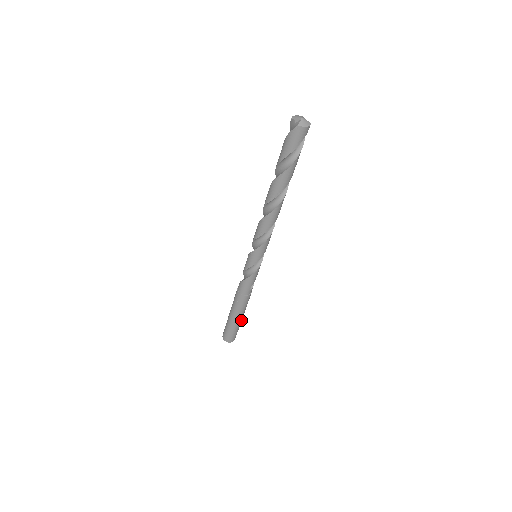
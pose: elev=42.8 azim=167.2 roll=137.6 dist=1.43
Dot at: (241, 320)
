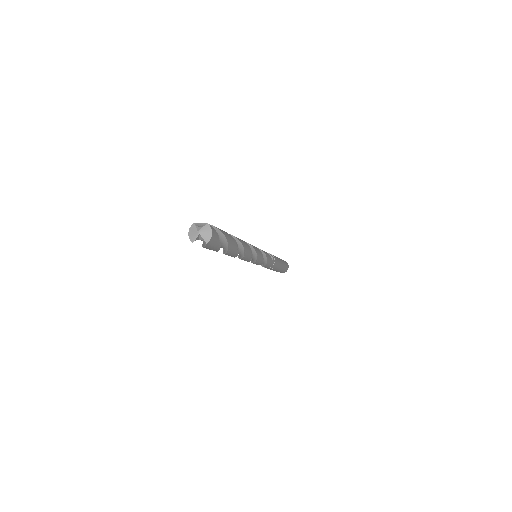
Dot at: (282, 261)
